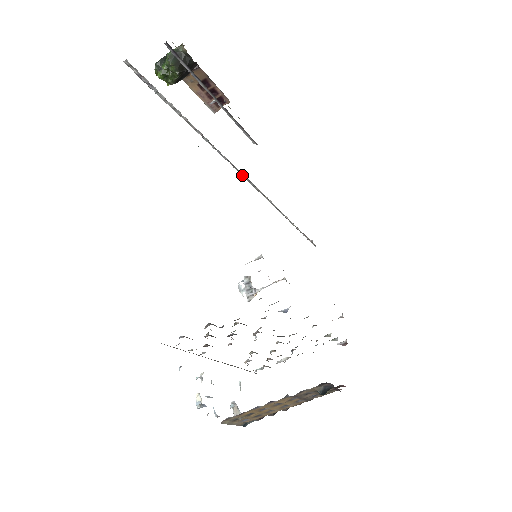
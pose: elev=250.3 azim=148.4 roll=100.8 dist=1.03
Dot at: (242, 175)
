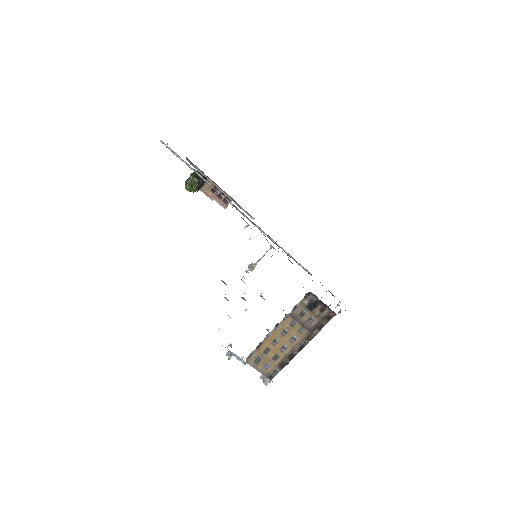
Dot at: occluded
